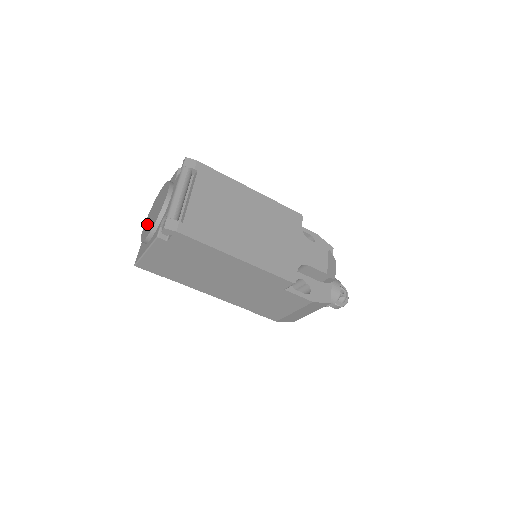
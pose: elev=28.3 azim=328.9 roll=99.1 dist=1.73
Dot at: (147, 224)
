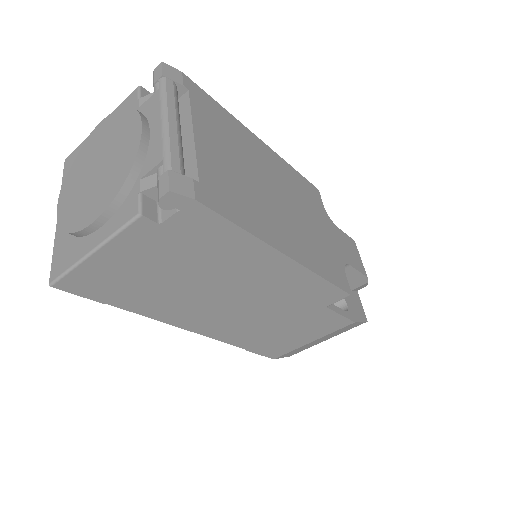
Dot at: (75, 196)
